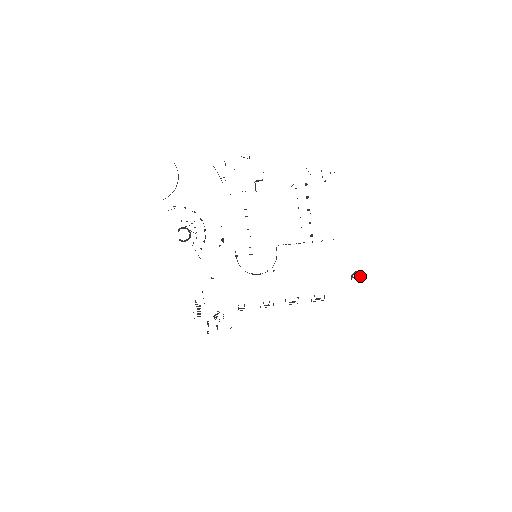
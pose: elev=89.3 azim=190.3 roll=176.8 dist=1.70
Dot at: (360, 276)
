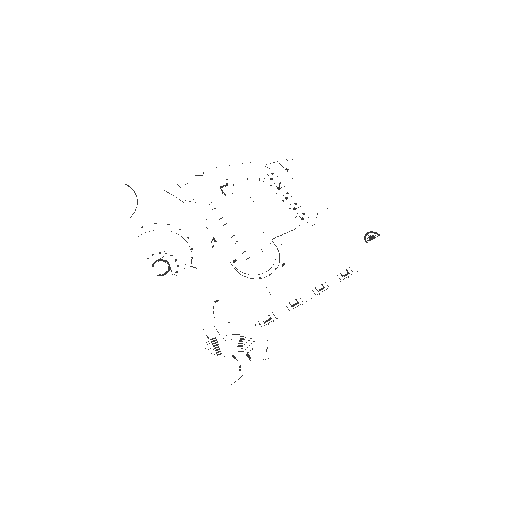
Dot at: (373, 237)
